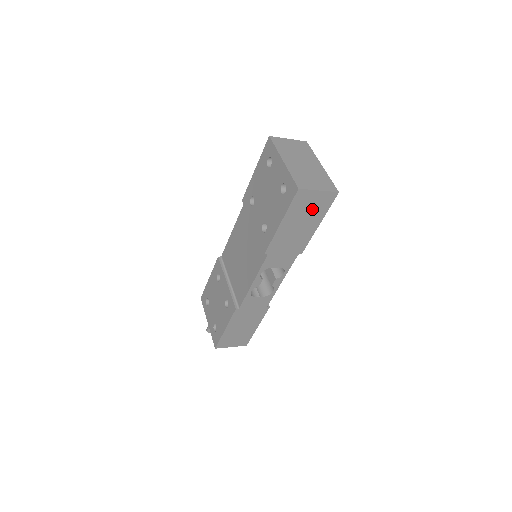
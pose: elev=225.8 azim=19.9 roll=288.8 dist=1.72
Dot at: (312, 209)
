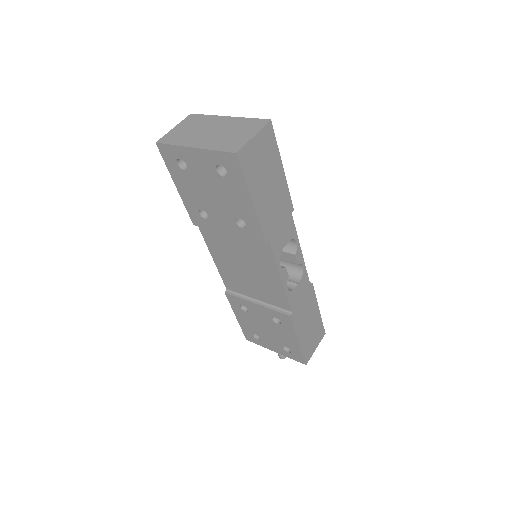
Dot at: (265, 160)
